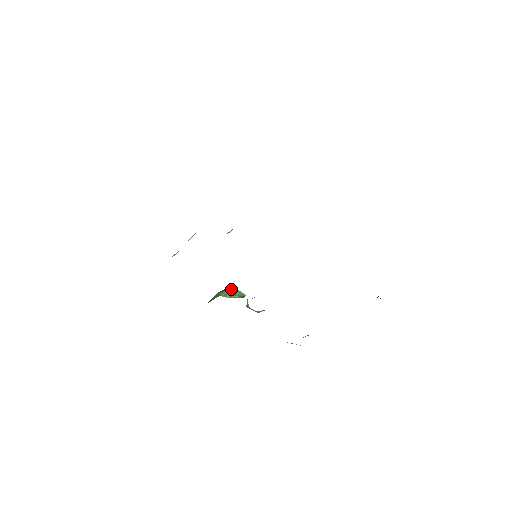
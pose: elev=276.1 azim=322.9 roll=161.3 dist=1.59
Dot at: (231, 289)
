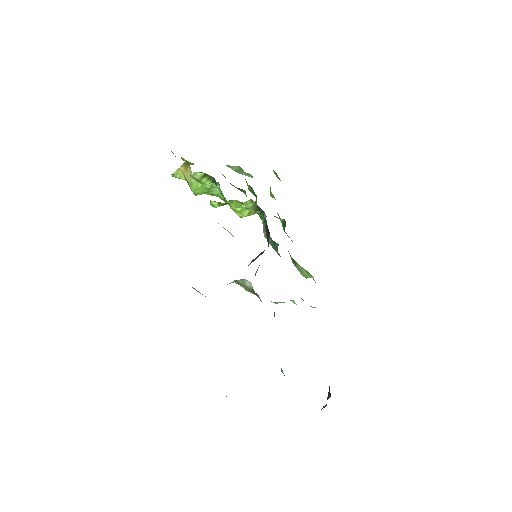
Dot at: occluded
